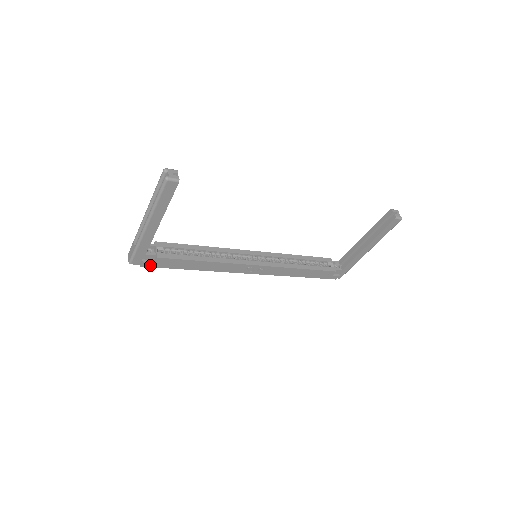
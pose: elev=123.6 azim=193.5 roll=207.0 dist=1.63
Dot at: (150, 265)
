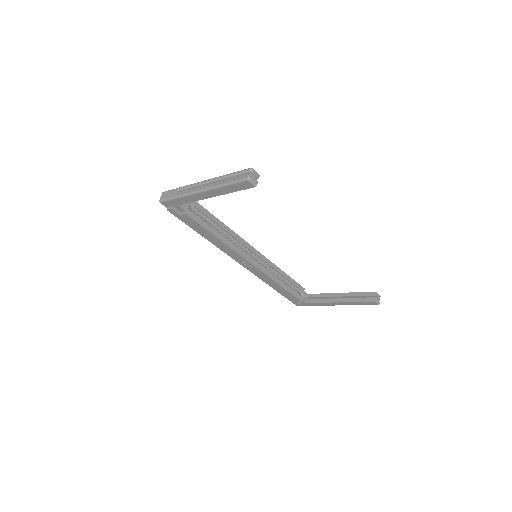
Dot at: (175, 214)
